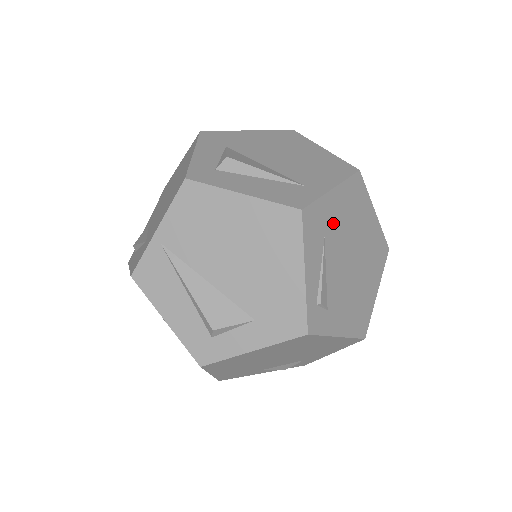
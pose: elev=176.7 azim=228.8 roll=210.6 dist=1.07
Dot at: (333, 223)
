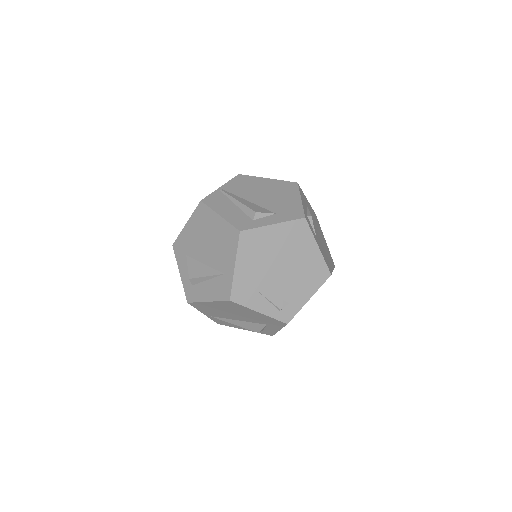
Dot at: (252, 276)
